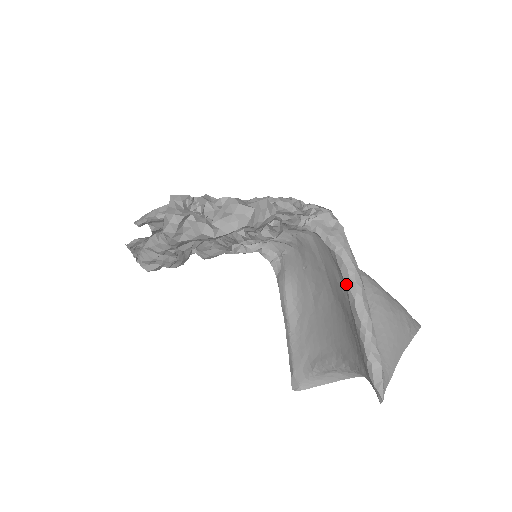
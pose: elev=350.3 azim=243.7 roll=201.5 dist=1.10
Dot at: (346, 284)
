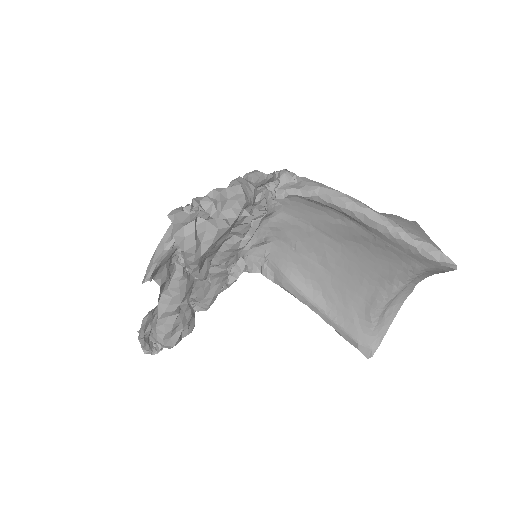
Dot at: (347, 210)
